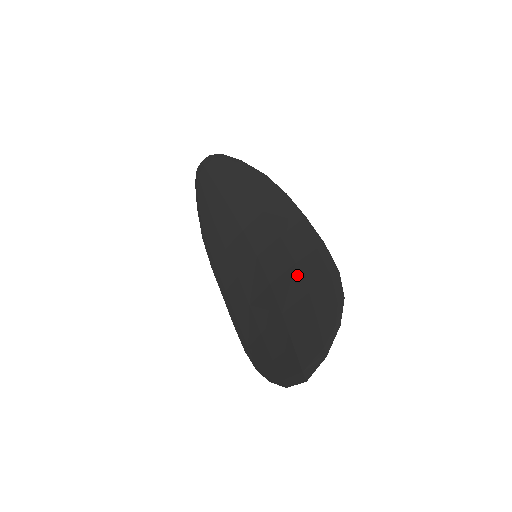
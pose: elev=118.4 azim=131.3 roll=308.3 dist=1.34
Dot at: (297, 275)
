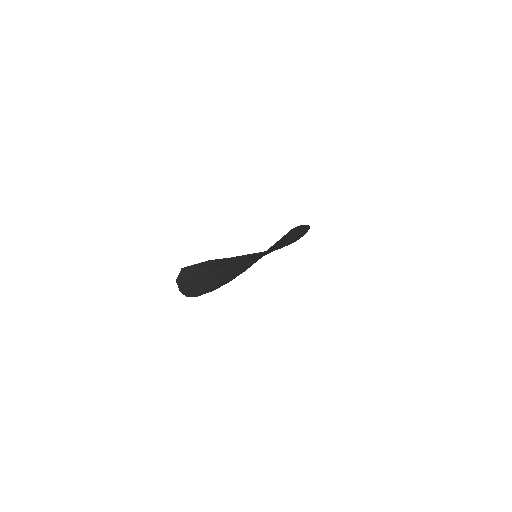
Dot at: occluded
